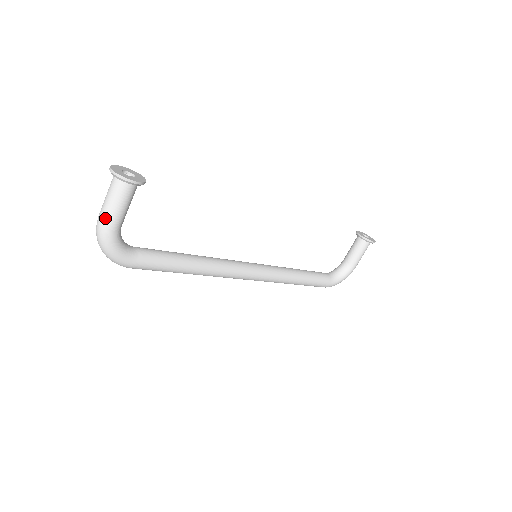
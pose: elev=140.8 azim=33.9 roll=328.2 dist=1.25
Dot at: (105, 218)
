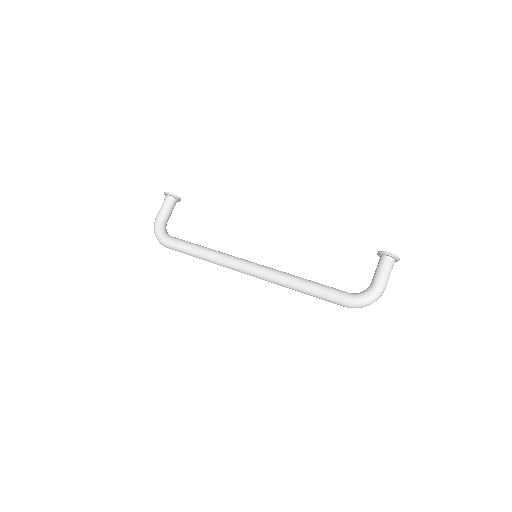
Dot at: (157, 215)
